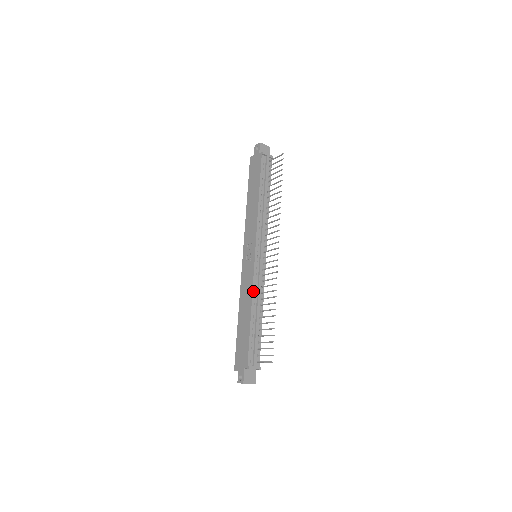
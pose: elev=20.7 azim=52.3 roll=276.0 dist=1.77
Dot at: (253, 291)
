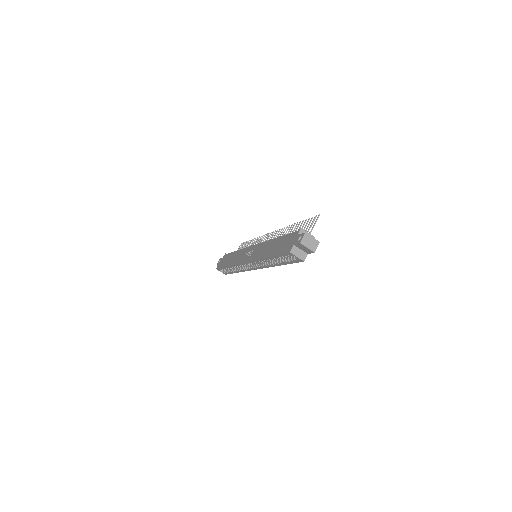
Dot at: occluded
